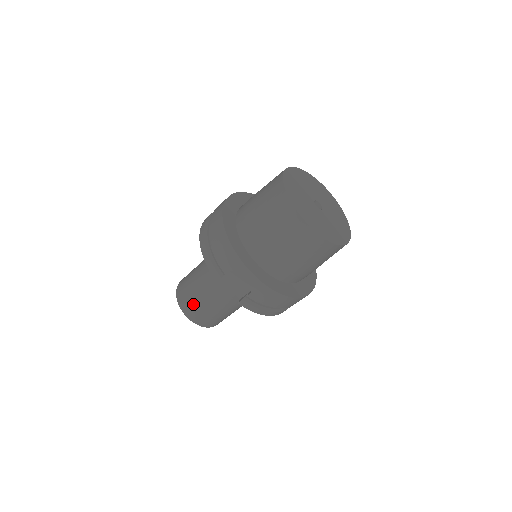
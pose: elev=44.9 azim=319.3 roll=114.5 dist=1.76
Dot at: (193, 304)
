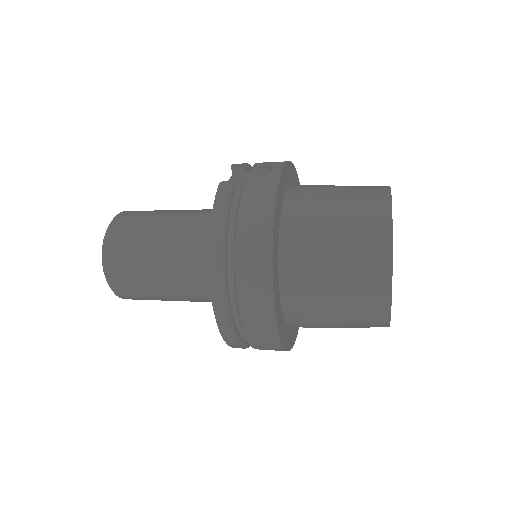
Dot at: occluded
